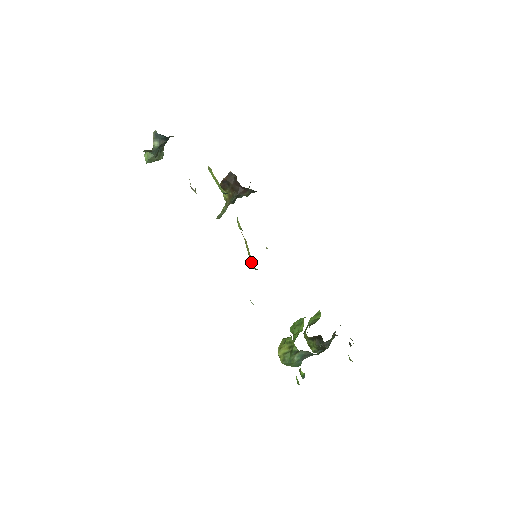
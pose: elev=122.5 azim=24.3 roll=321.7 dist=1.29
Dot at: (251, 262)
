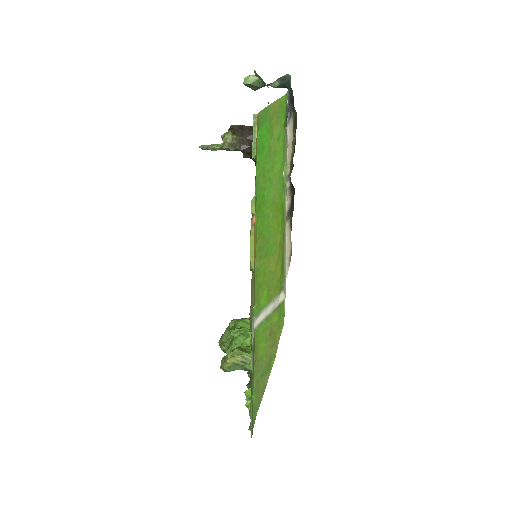
Dot at: (253, 262)
